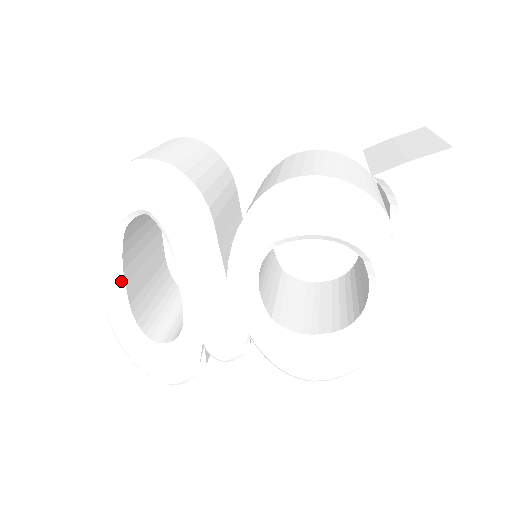
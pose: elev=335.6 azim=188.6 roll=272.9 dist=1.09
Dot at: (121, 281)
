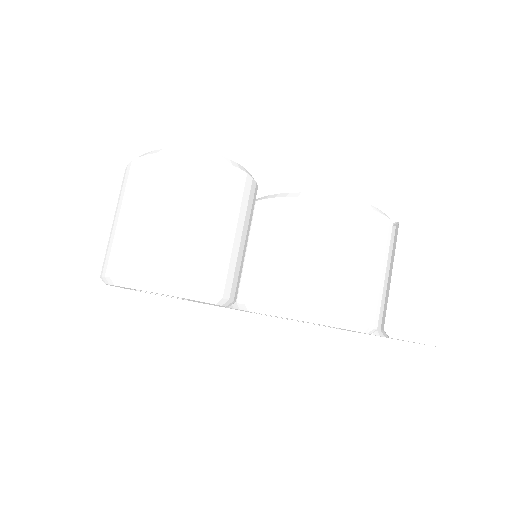
Dot at: occluded
